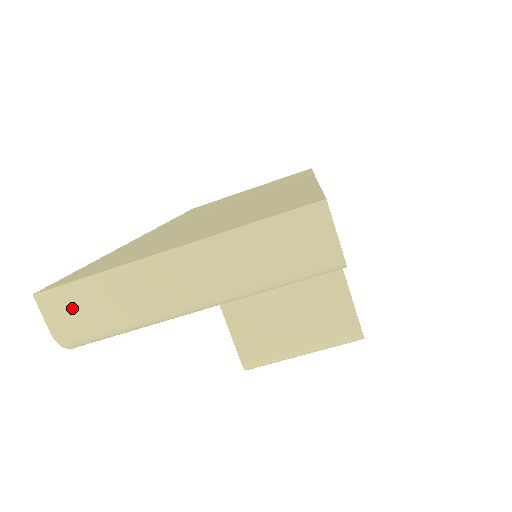
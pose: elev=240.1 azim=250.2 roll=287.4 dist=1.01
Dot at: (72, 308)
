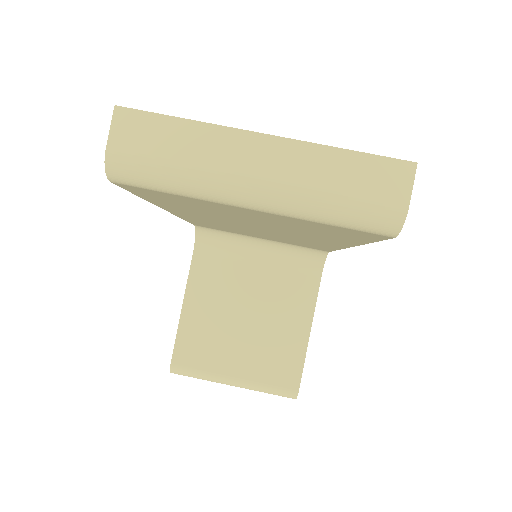
Dot at: (142, 136)
